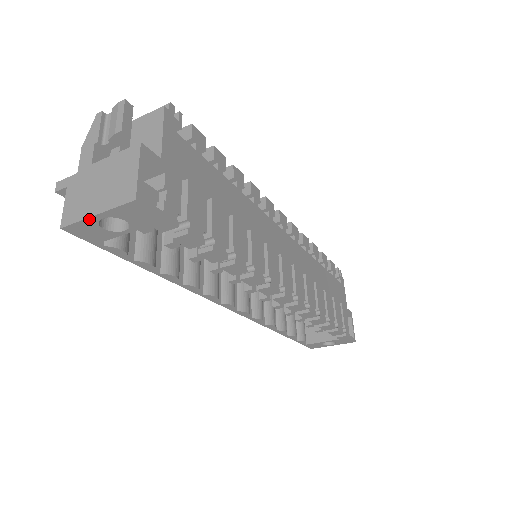
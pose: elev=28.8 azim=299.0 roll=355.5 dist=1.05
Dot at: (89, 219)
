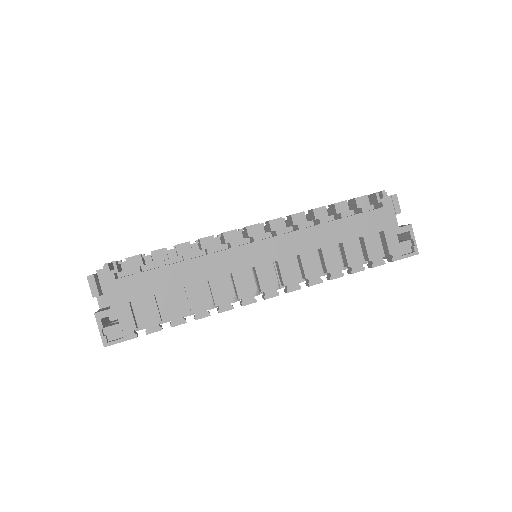
Dot at: occluded
